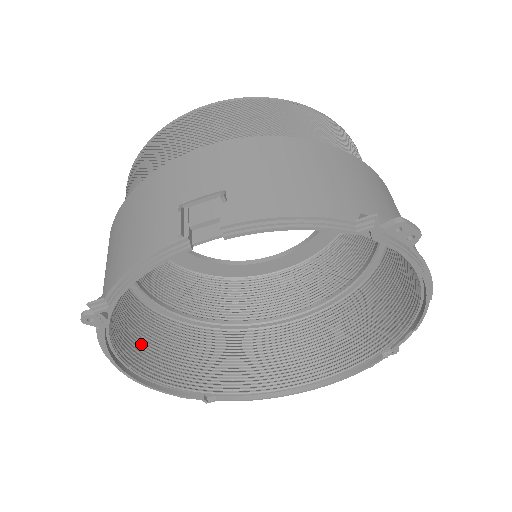
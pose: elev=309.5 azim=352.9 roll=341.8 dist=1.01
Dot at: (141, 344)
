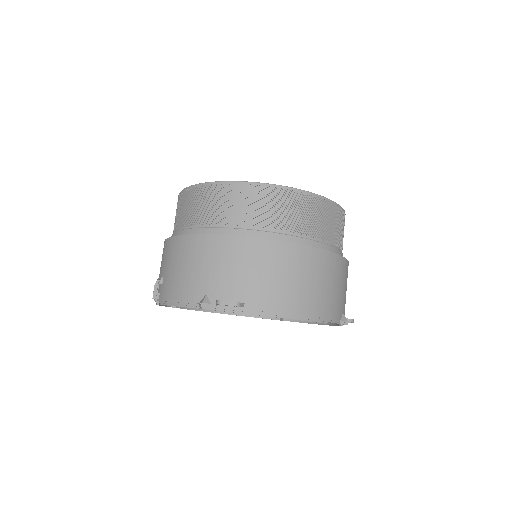
Dot at: occluded
